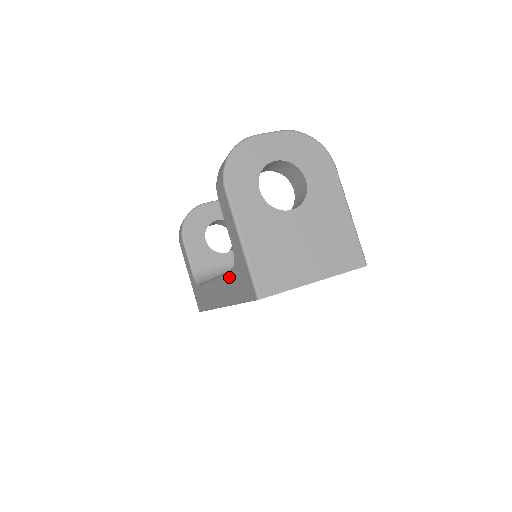
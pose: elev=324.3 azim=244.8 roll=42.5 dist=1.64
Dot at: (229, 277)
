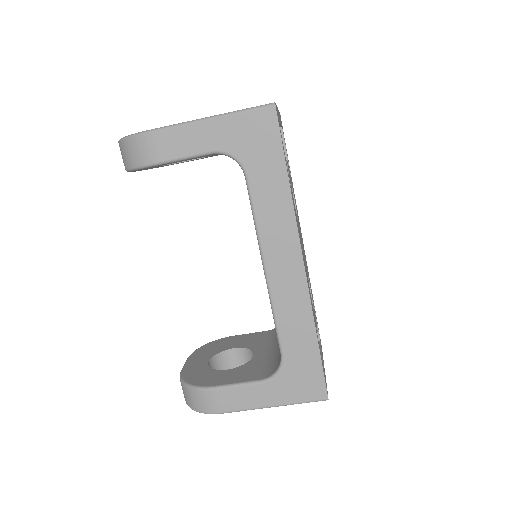
Dot at: (255, 192)
